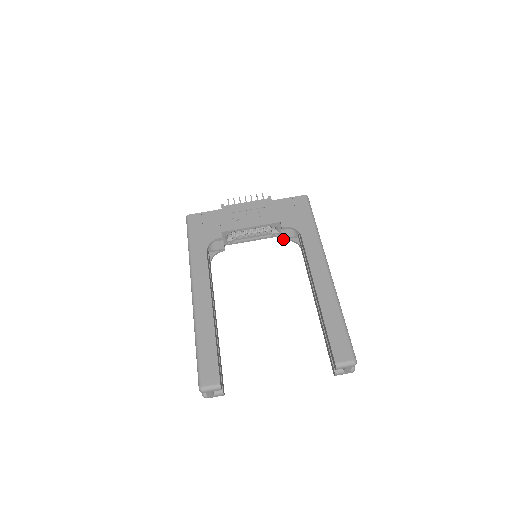
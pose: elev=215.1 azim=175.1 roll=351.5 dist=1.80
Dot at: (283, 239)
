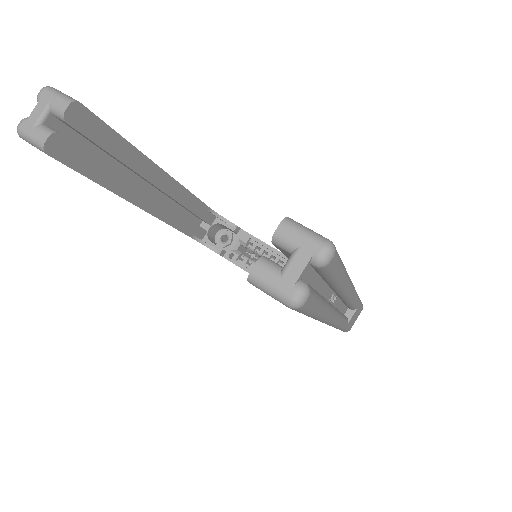
Dot at: occluded
